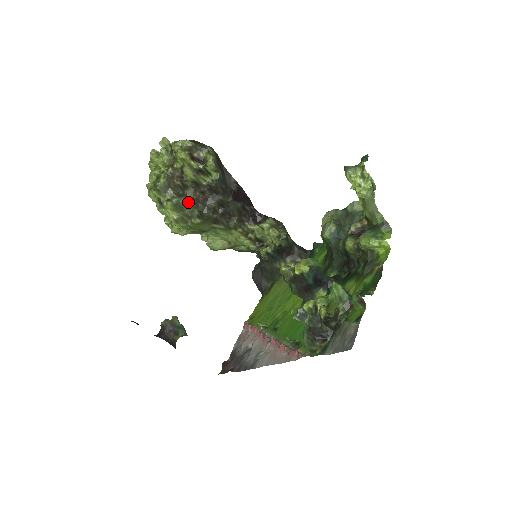
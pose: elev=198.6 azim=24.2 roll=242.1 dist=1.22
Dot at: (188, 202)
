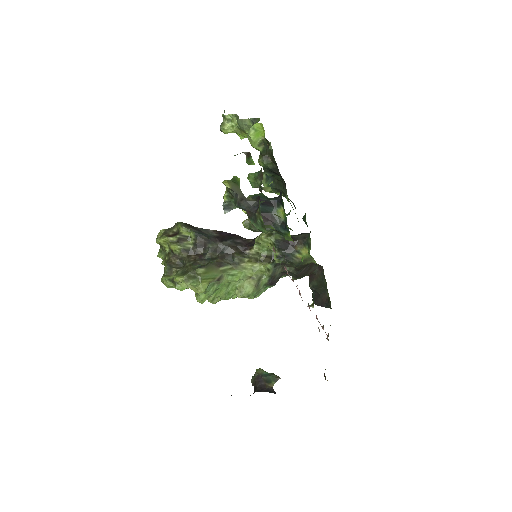
Dot at: (189, 266)
